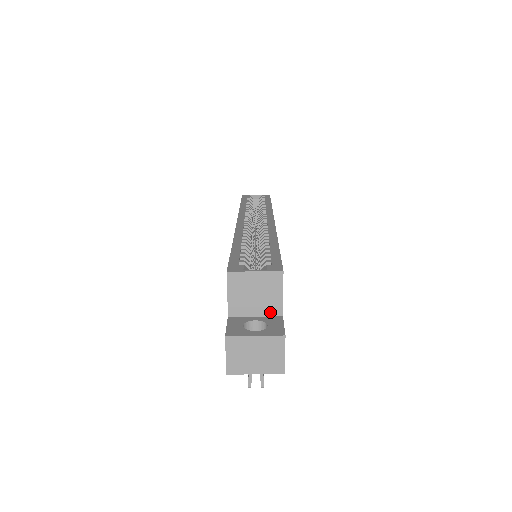
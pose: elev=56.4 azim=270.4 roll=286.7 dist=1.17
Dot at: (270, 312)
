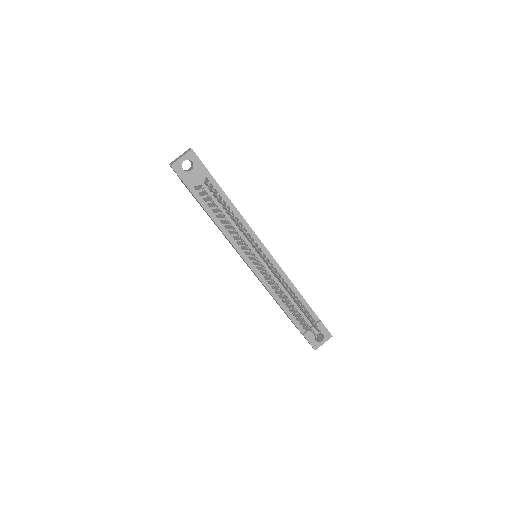
Dot at: occluded
